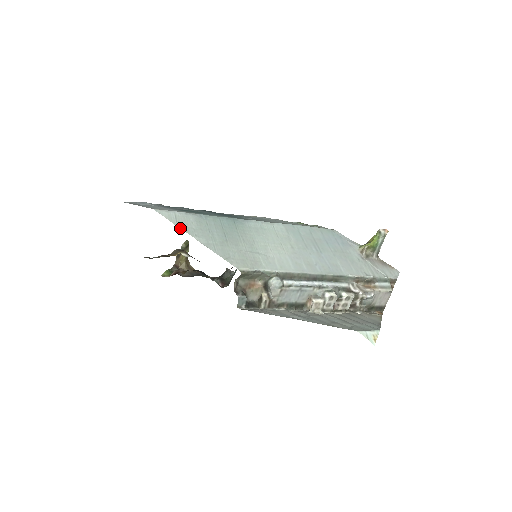
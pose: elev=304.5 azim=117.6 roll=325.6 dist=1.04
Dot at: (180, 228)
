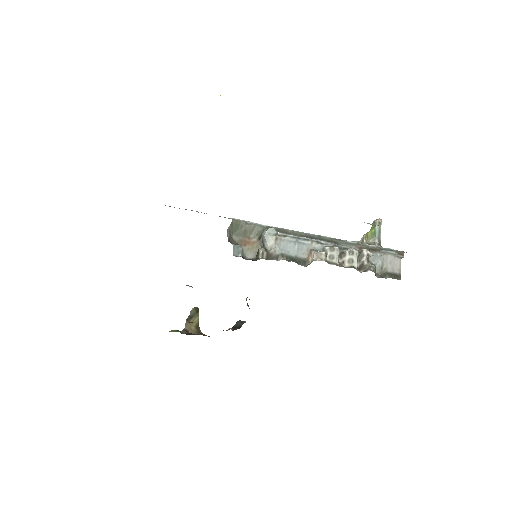
Dot at: occluded
